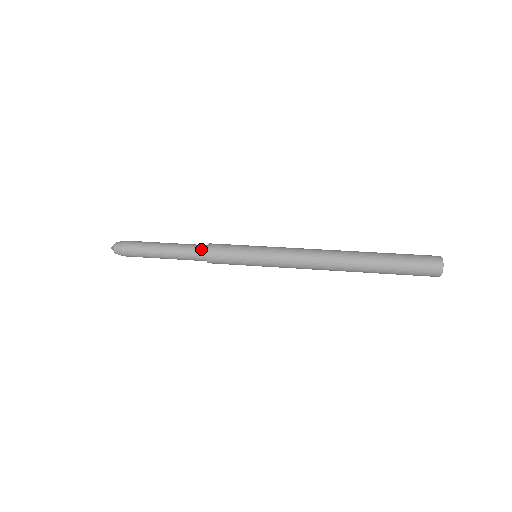
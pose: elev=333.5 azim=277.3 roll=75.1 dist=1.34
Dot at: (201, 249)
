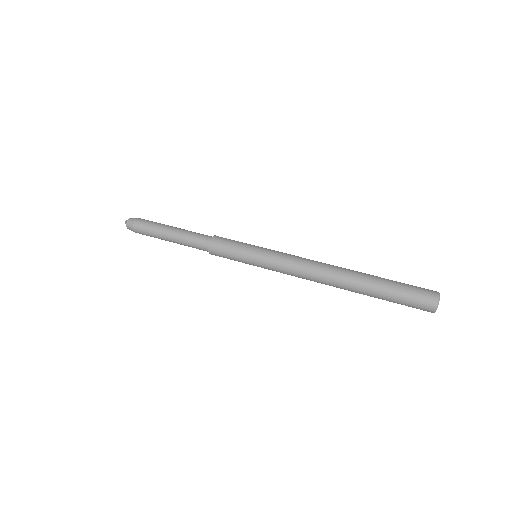
Dot at: (204, 241)
